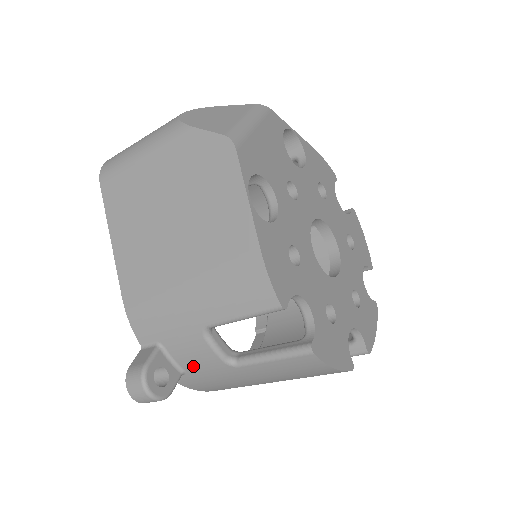
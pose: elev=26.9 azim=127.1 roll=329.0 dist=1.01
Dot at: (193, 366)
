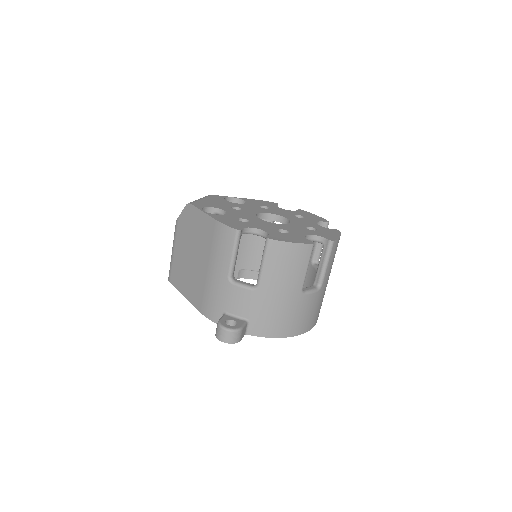
Dot at: (245, 310)
